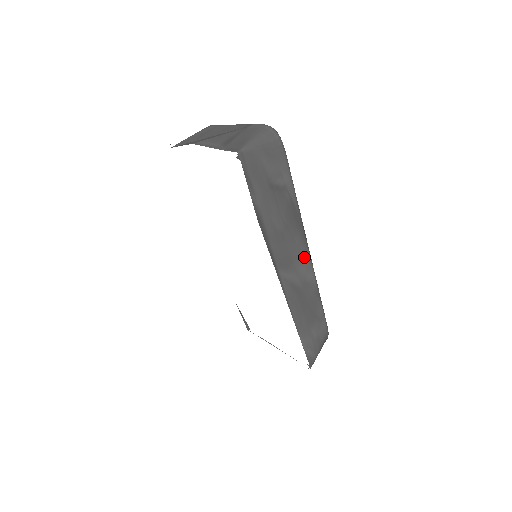
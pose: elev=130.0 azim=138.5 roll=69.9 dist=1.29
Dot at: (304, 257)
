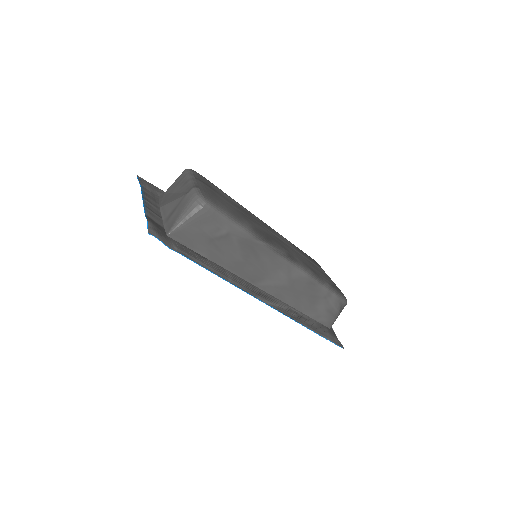
Dot at: (280, 266)
